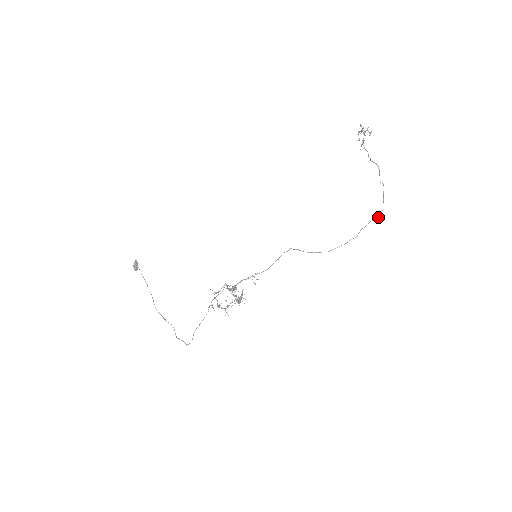
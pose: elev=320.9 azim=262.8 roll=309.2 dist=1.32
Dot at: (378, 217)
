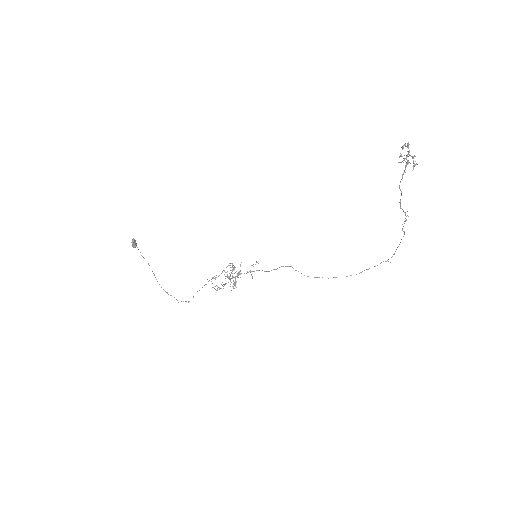
Dot at: occluded
